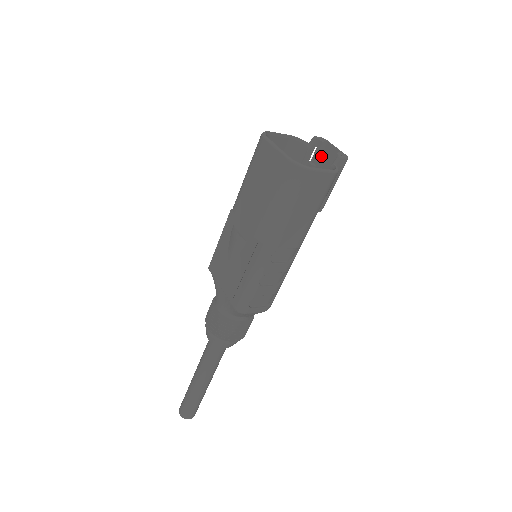
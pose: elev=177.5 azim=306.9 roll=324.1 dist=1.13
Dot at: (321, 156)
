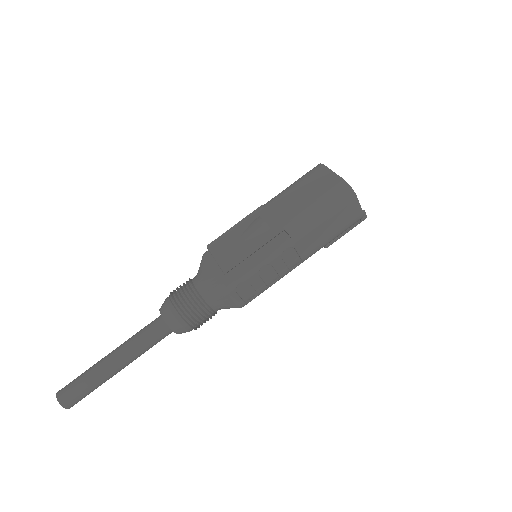
Dot at: occluded
